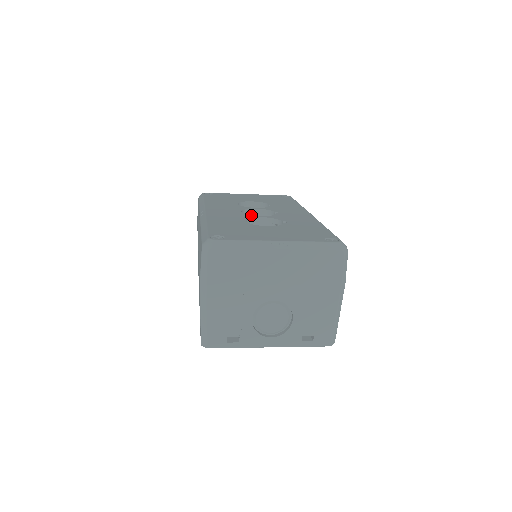
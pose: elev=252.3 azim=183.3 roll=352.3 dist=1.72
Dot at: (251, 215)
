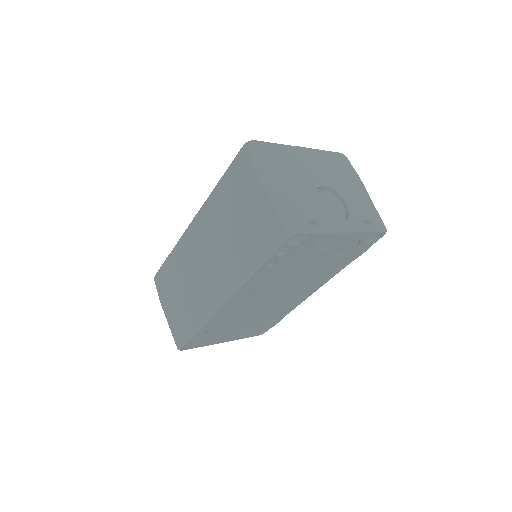
Dot at: occluded
